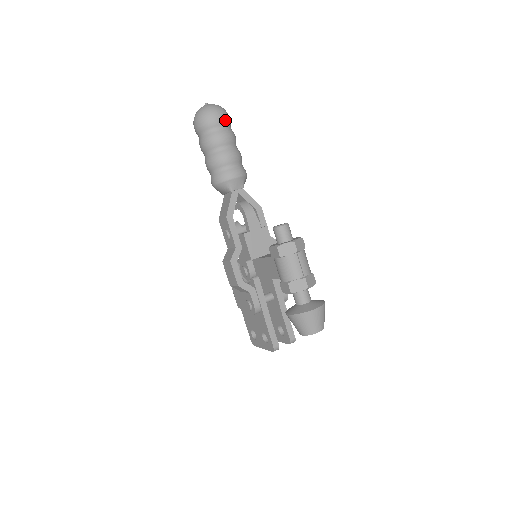
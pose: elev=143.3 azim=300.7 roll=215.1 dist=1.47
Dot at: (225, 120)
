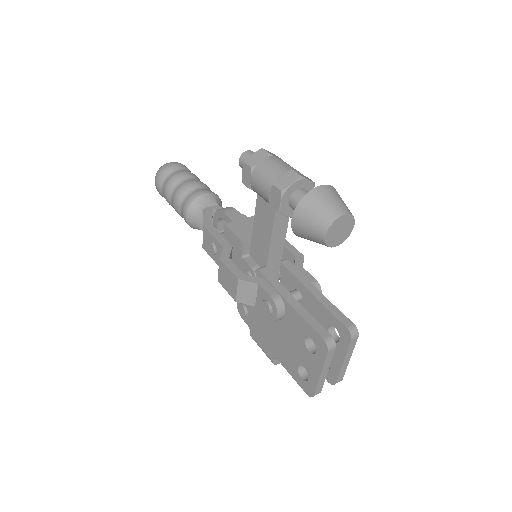
Dot at: (182, 166)
